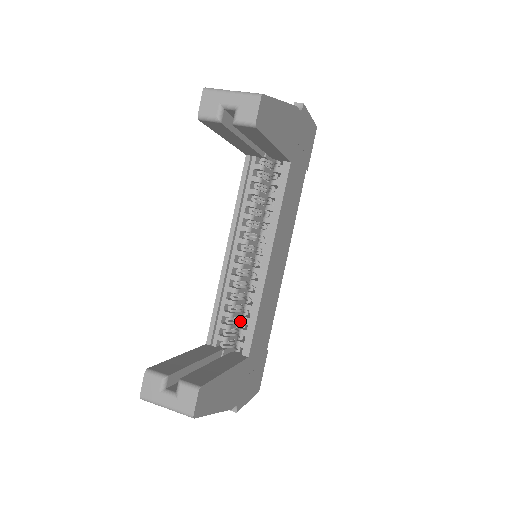
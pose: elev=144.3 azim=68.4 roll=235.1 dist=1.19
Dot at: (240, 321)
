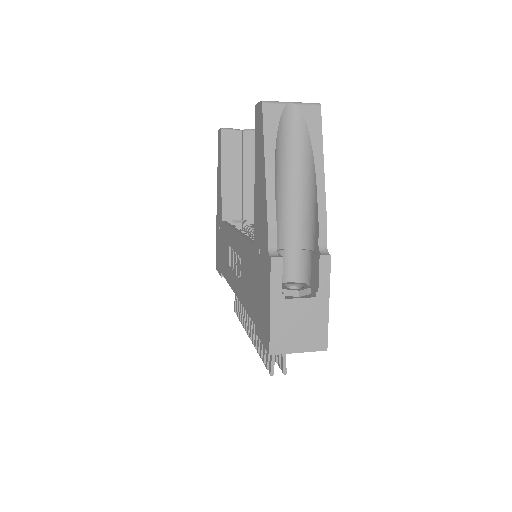
Dot at: occluded
